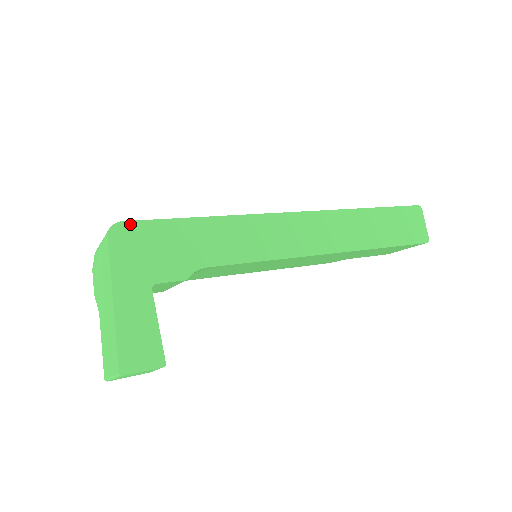
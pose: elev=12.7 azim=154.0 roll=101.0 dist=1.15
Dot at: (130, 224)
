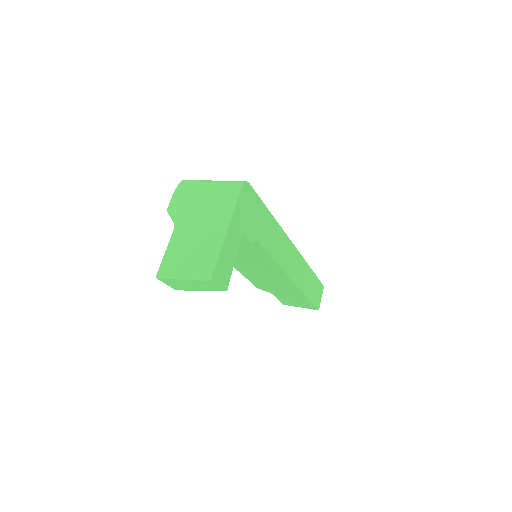
Dot at: (251, 188)
